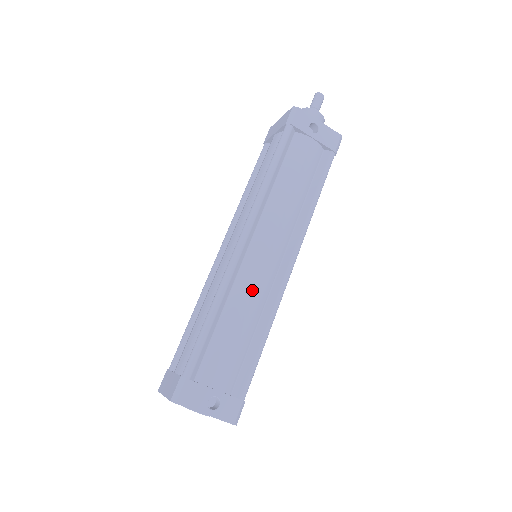
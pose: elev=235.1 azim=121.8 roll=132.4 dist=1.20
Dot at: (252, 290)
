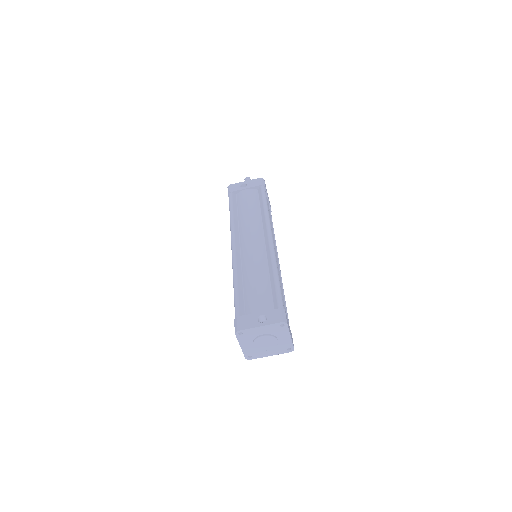
Dot at: (252, 261)
